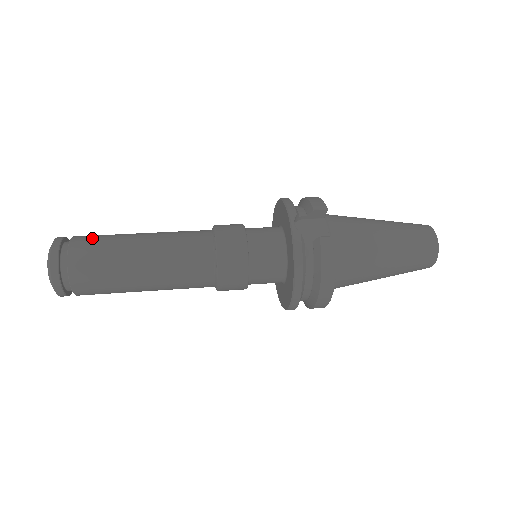
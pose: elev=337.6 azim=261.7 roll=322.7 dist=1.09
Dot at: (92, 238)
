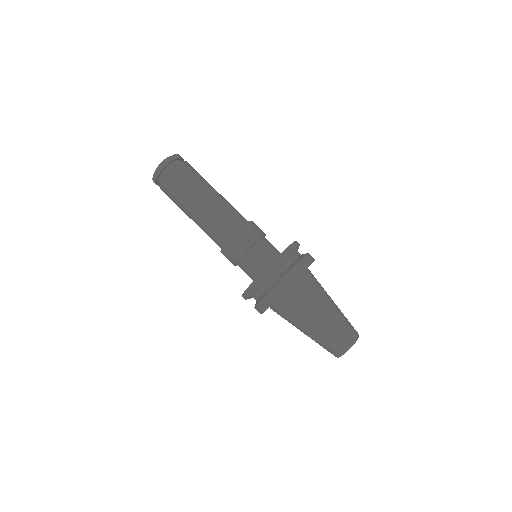
Dot at: (169, 193)
